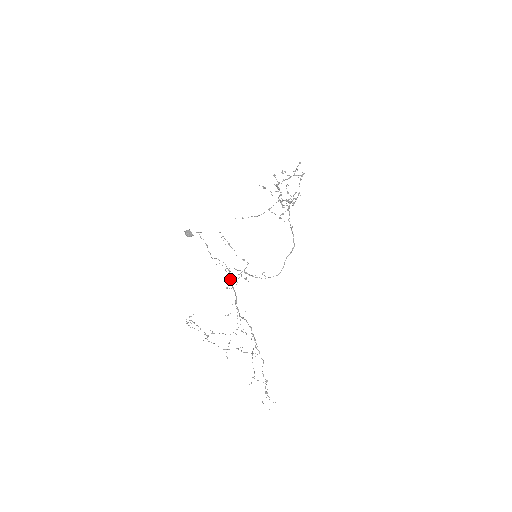
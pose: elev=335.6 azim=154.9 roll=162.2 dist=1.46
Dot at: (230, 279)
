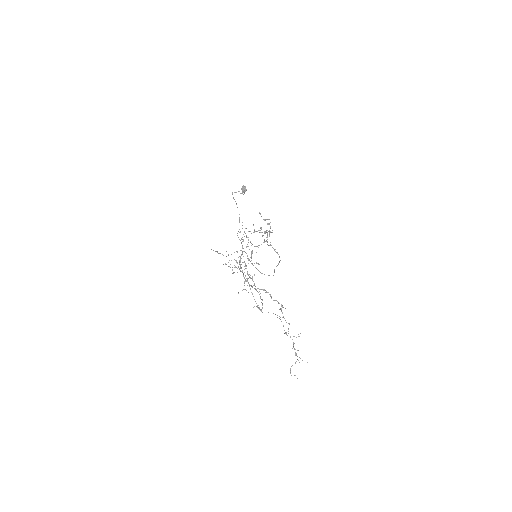
Dot at: occluded
